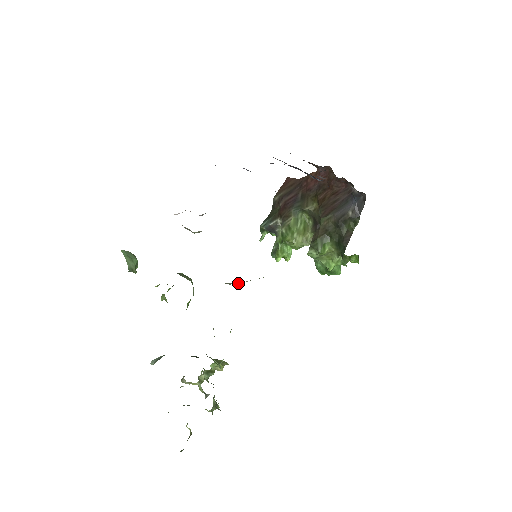
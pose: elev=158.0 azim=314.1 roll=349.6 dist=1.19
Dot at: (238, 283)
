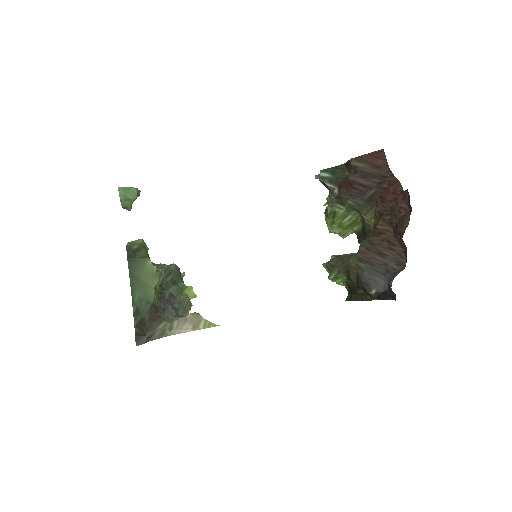
Dot at: (183, 332)
